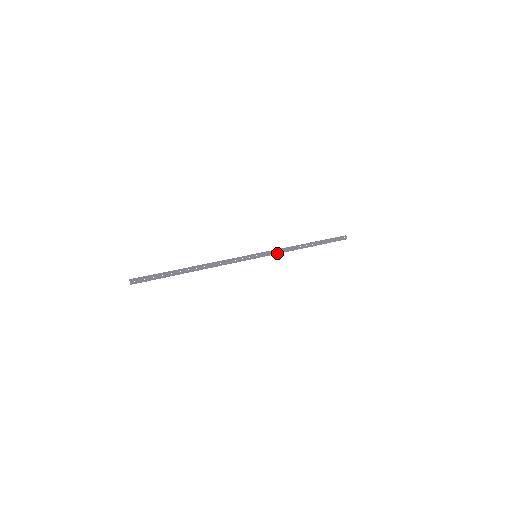
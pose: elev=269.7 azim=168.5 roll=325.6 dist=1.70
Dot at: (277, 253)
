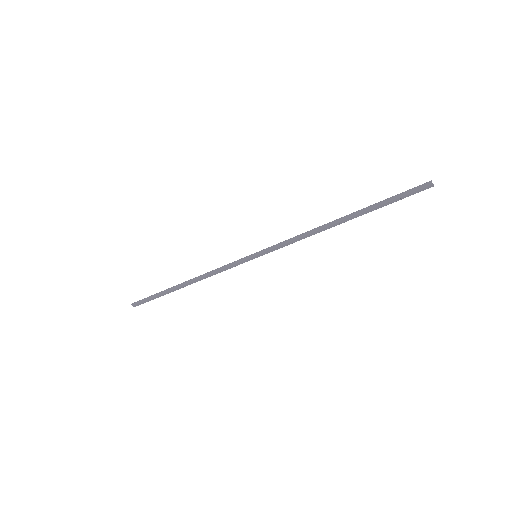
Dot at: (288, 244)
